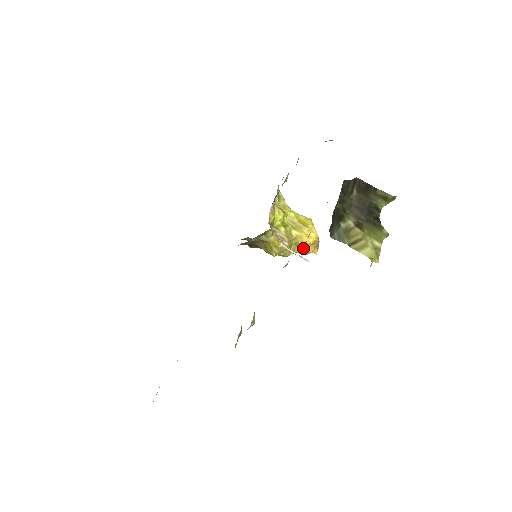
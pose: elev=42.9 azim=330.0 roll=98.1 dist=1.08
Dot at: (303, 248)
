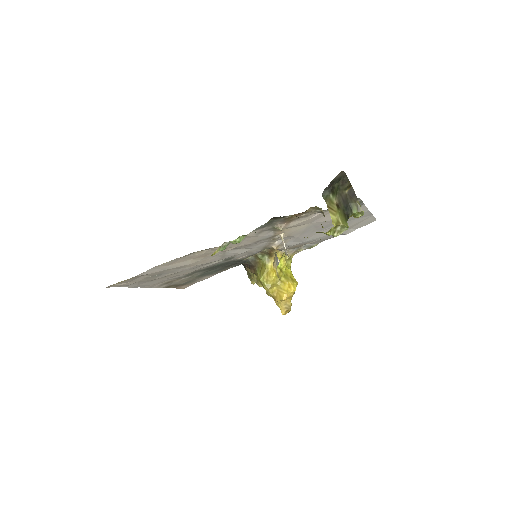
Dot at: (280, 294)
